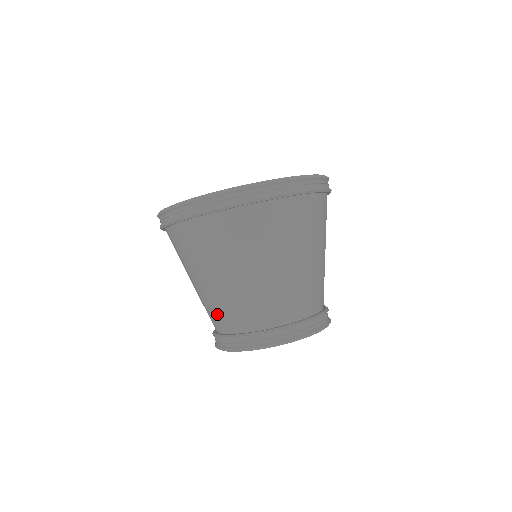
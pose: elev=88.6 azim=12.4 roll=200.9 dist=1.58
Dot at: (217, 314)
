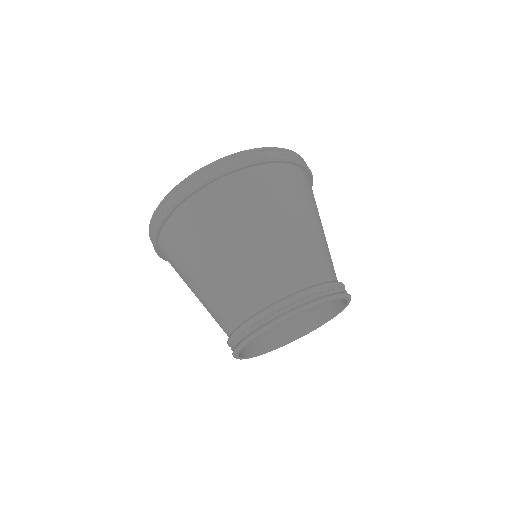
Dot at: (254, 284)
